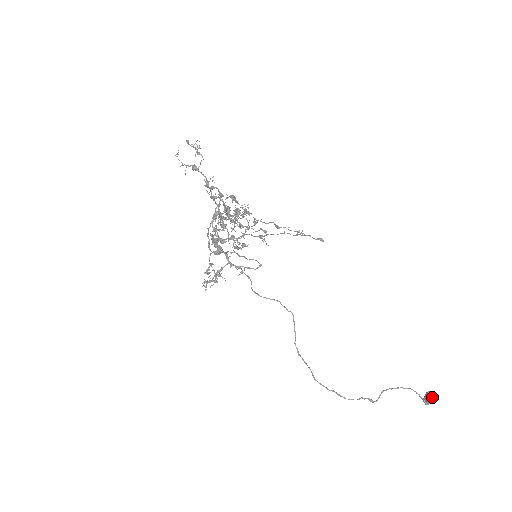
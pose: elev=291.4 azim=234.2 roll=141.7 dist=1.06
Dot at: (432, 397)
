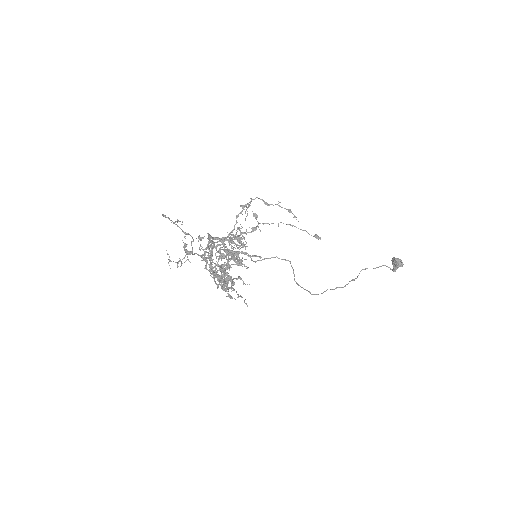
Dot at: (399, 266)
